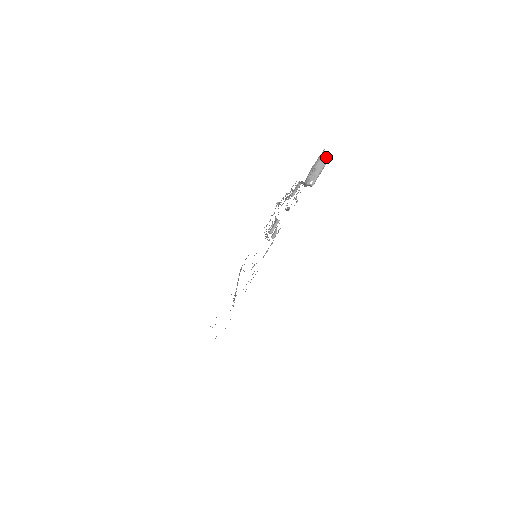
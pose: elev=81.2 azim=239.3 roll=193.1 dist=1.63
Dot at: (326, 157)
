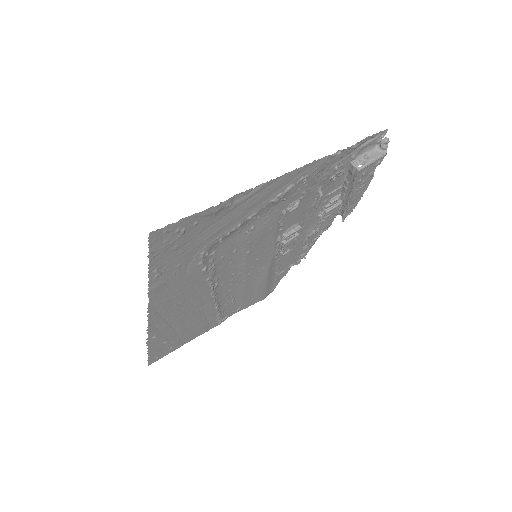
Dot at: (385, 147)
